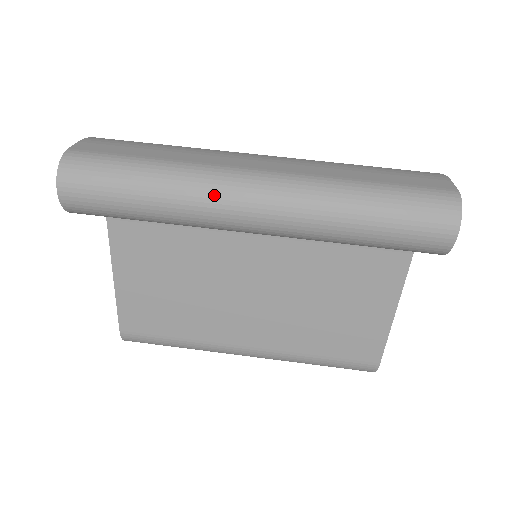
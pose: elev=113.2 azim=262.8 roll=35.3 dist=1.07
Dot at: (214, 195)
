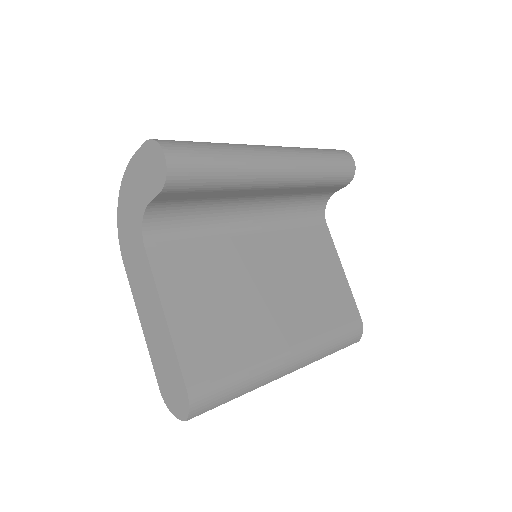
Dot at: (255, 149)
